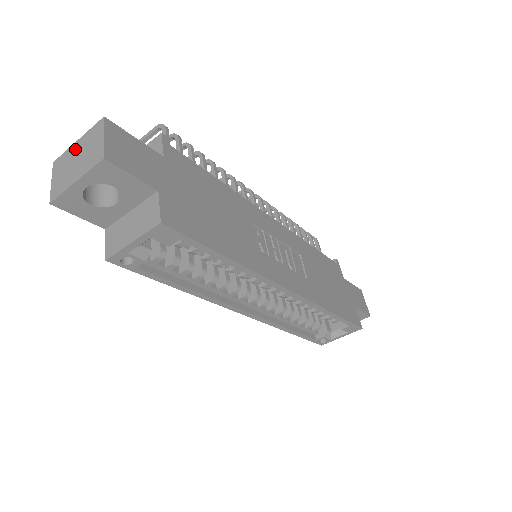
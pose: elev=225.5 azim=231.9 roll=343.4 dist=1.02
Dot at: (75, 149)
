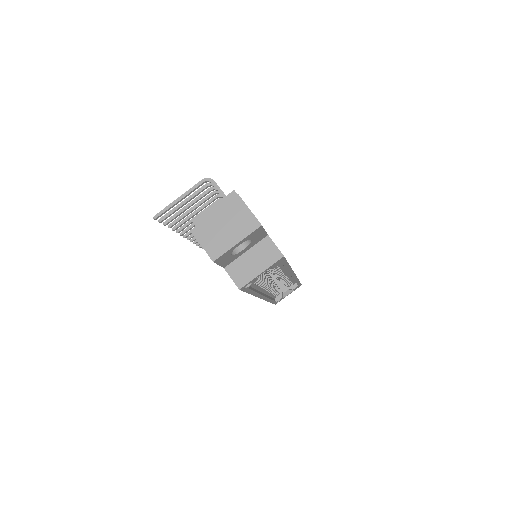
Dot at: (217, 219)
